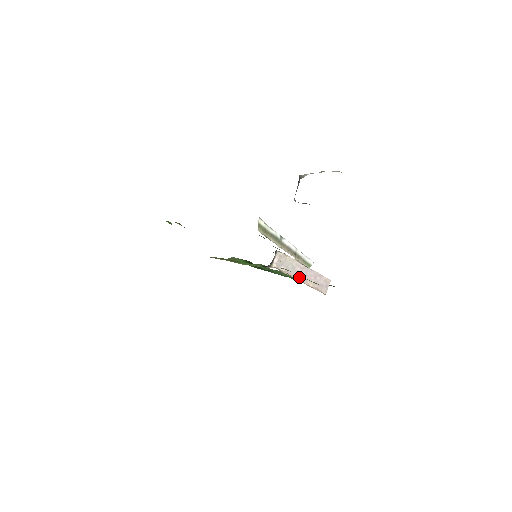
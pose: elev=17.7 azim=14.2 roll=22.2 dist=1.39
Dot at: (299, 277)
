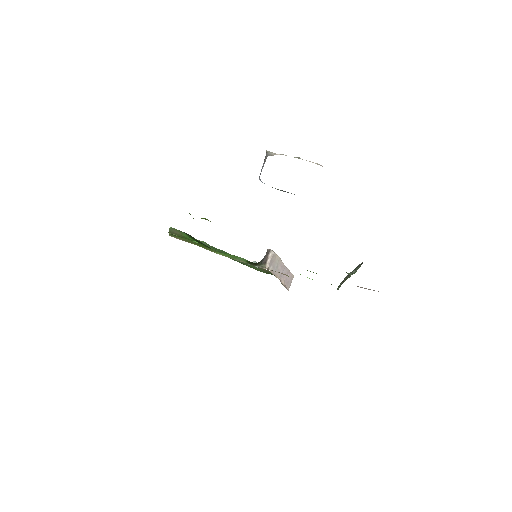
Dot at: (278, 276)
